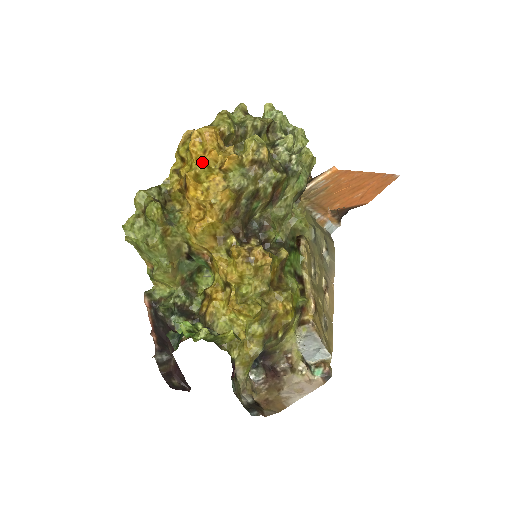
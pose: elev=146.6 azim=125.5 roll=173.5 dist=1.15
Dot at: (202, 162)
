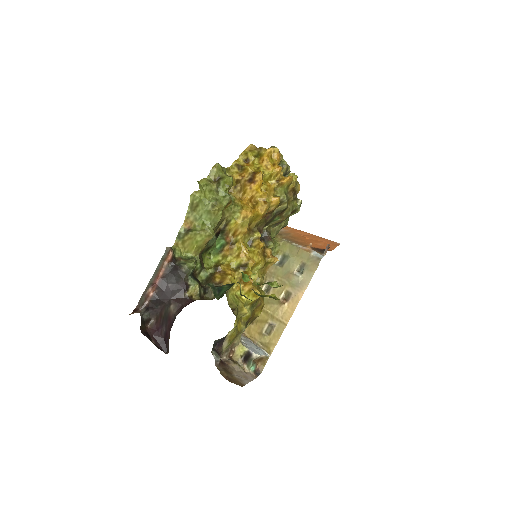
Dot at: (271, 170)
